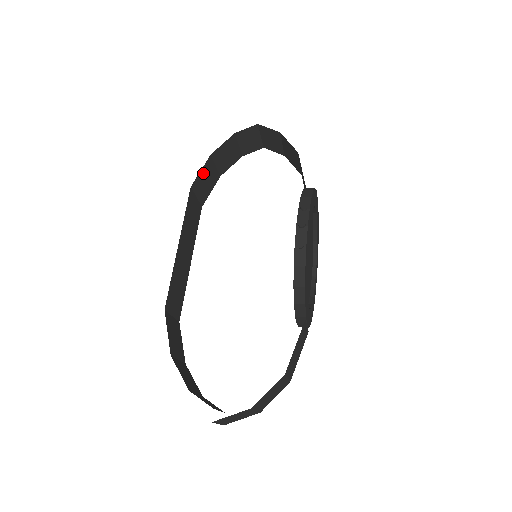
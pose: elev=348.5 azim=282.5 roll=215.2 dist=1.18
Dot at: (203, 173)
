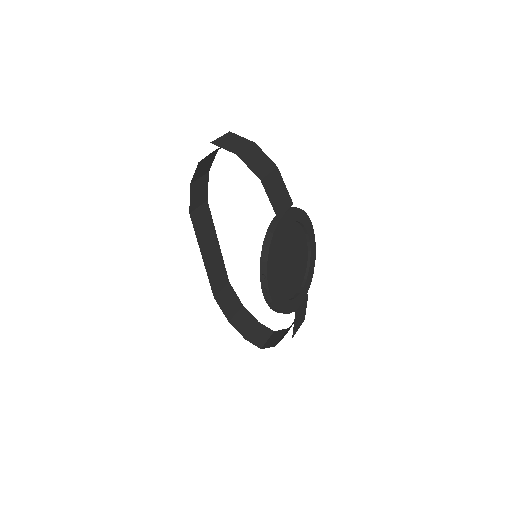
Dot at: (193, 196)
